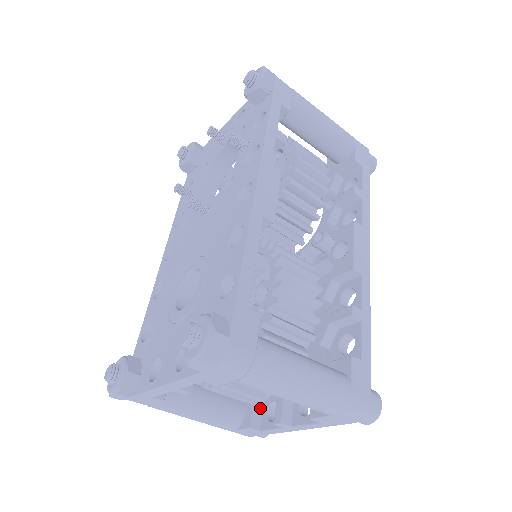
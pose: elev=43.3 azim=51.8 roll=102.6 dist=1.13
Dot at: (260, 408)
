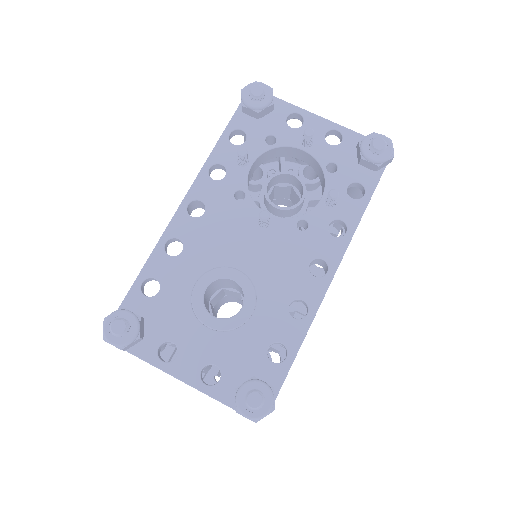
Dot at: occluded
